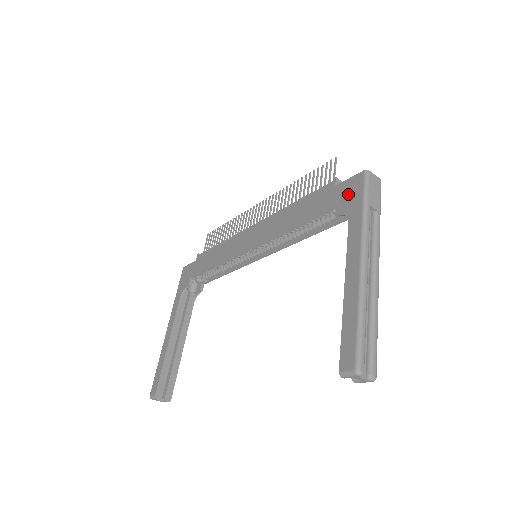
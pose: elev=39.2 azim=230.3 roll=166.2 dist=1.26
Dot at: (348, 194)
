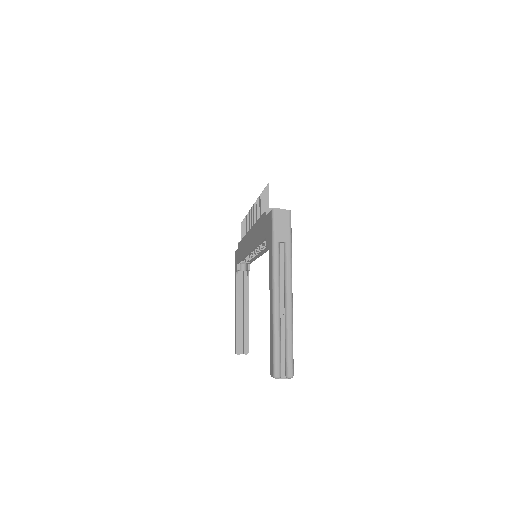
Dot at: (268, 229)
